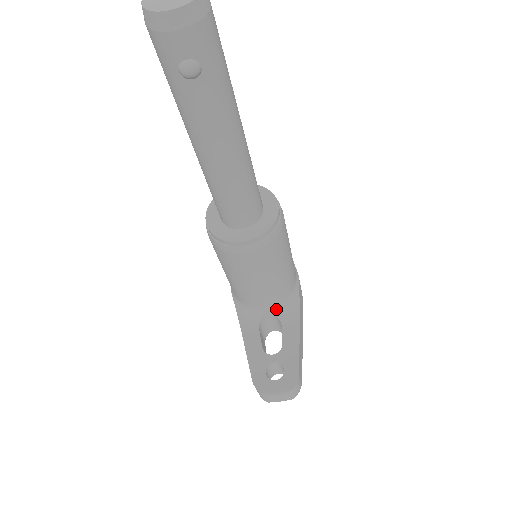
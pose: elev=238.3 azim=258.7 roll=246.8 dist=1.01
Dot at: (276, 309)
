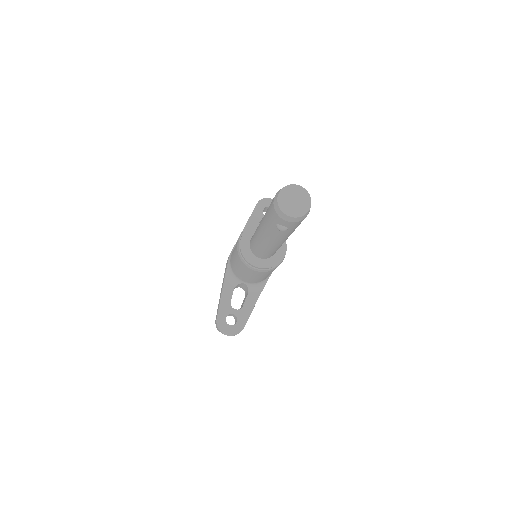
Dot at: (250, 284)
